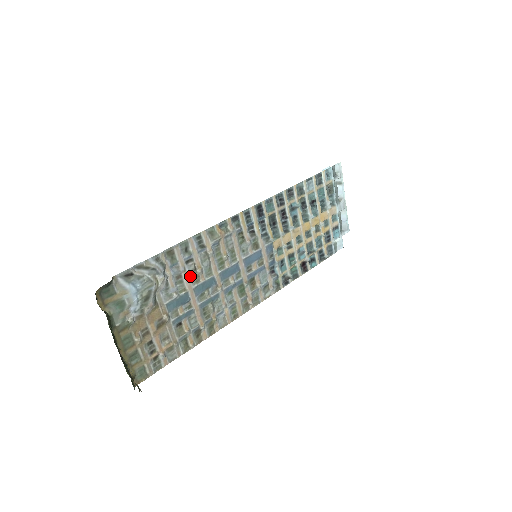
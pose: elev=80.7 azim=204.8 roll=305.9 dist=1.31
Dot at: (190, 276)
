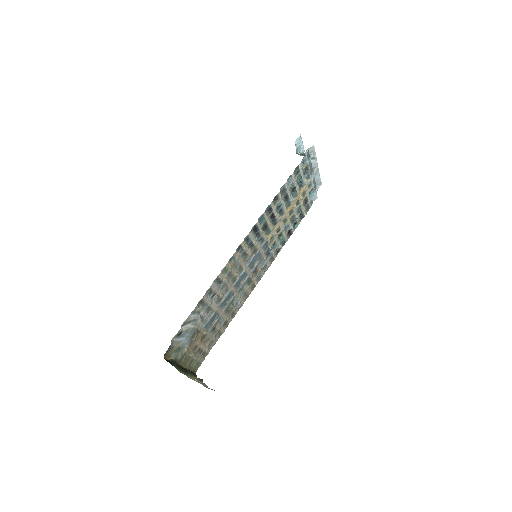
Dot at: (215, 302)
